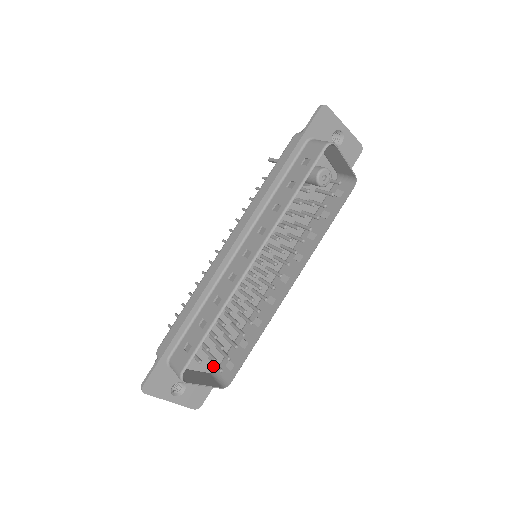
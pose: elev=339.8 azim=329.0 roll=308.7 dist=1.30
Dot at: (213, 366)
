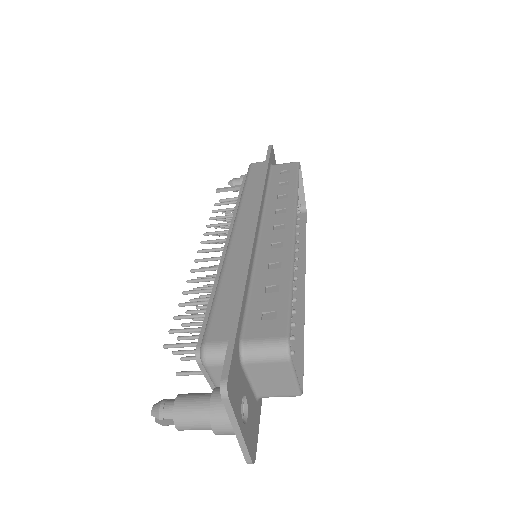
Dot at: occluded
